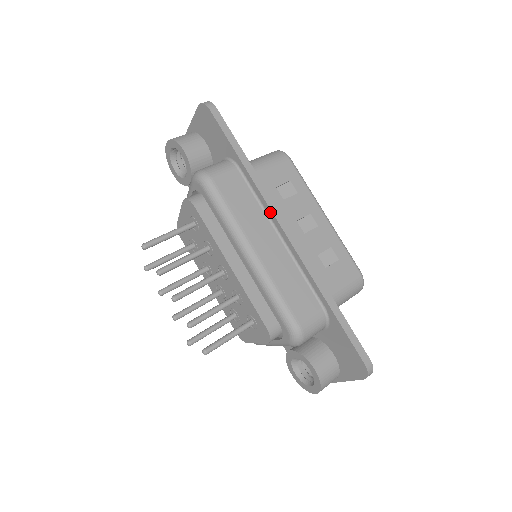
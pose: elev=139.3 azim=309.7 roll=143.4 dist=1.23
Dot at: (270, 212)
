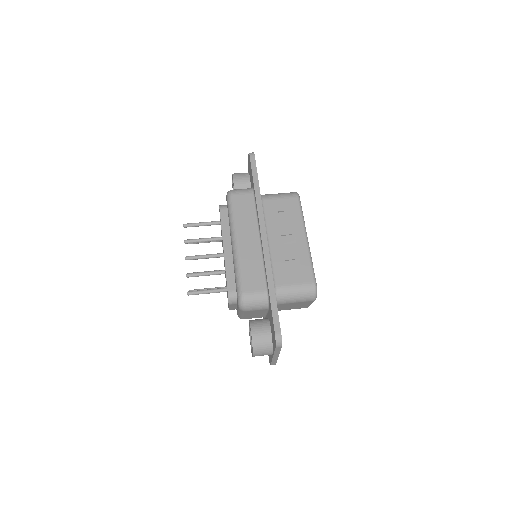
Dot at: (259, 221)
